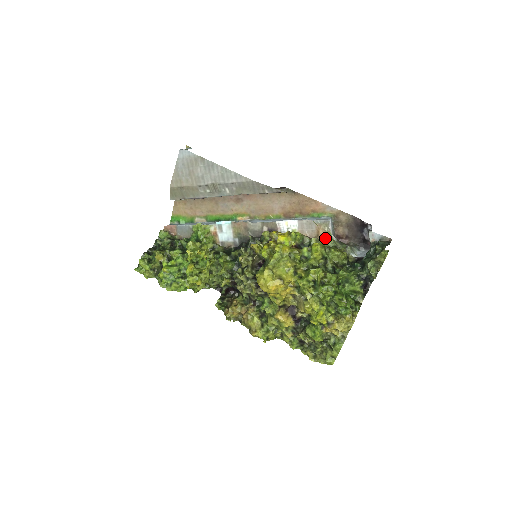
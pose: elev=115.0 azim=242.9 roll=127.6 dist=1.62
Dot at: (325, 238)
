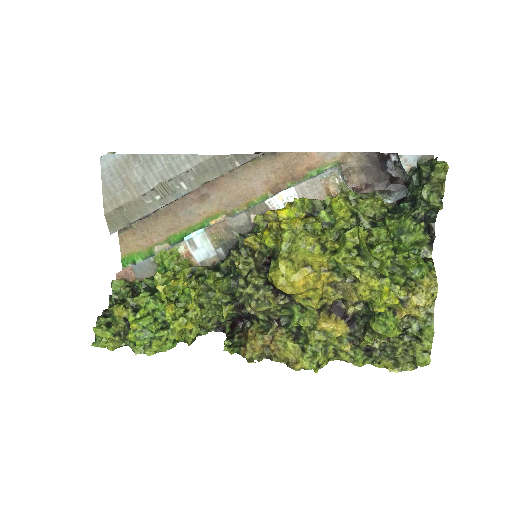
Dot at: (341, 193)
